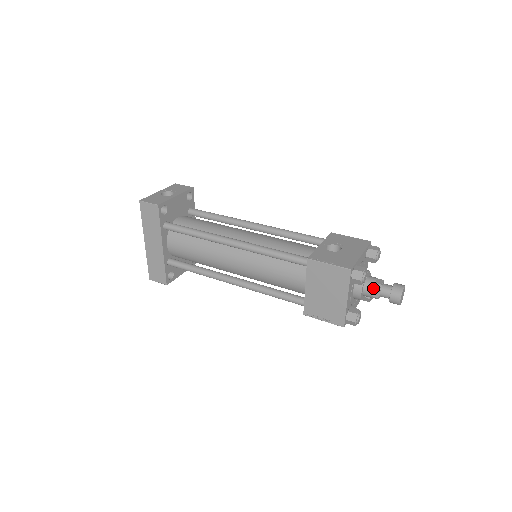
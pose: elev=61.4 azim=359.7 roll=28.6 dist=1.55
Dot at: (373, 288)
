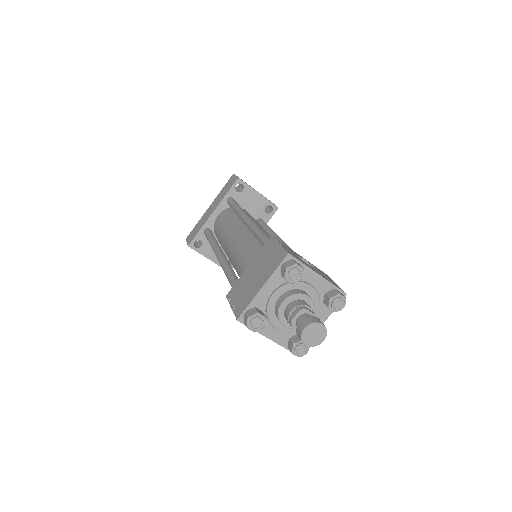
Dot at: (296, 307)
